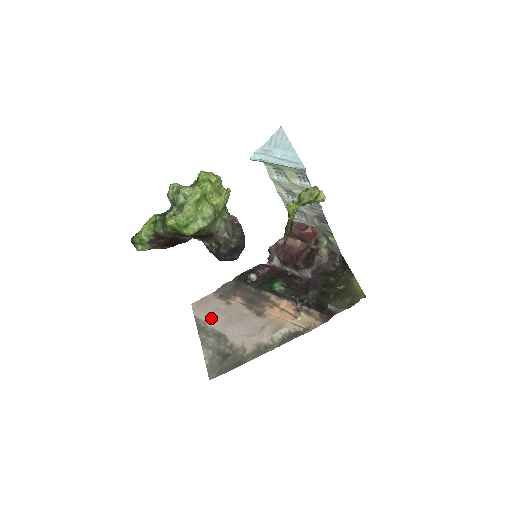
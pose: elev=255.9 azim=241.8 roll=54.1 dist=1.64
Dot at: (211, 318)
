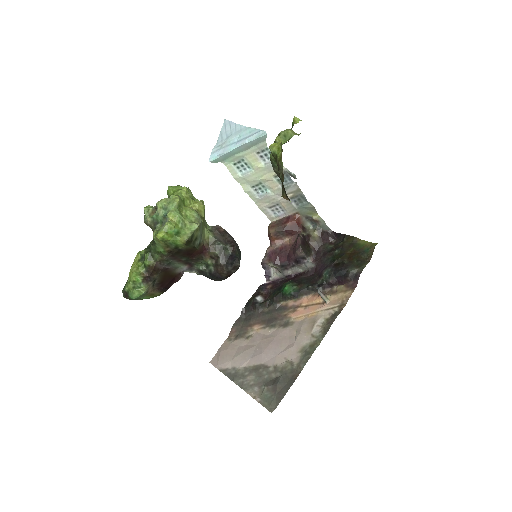
Dot at: (238, 360)
